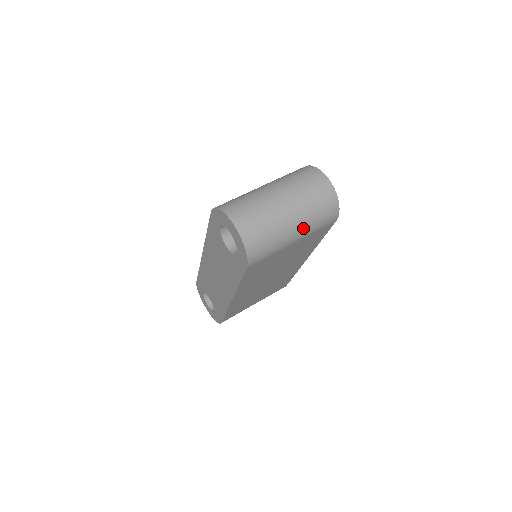
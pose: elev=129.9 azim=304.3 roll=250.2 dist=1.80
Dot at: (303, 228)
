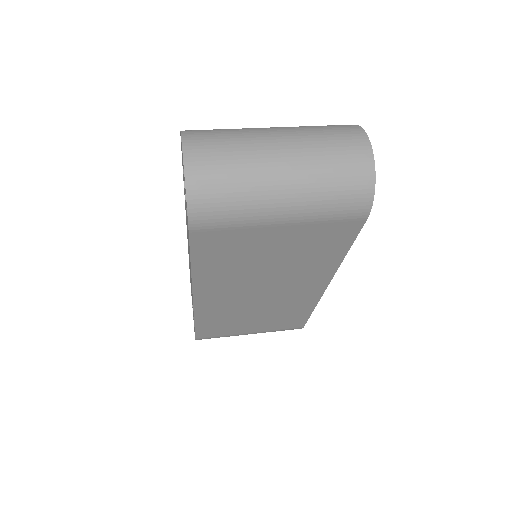
Dot at: (299, 202)
